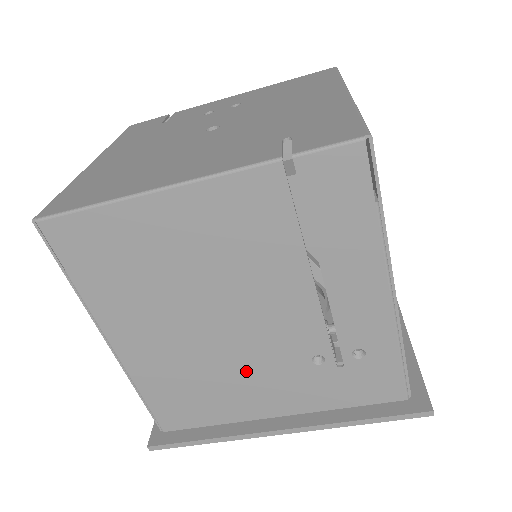
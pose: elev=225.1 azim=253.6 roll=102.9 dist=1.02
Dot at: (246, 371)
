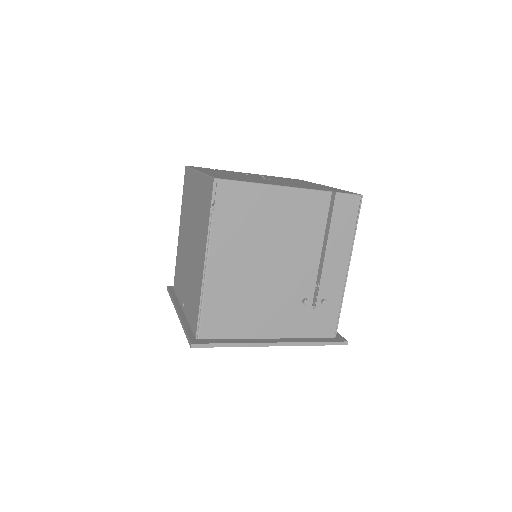
Dot at: (269, 300)
